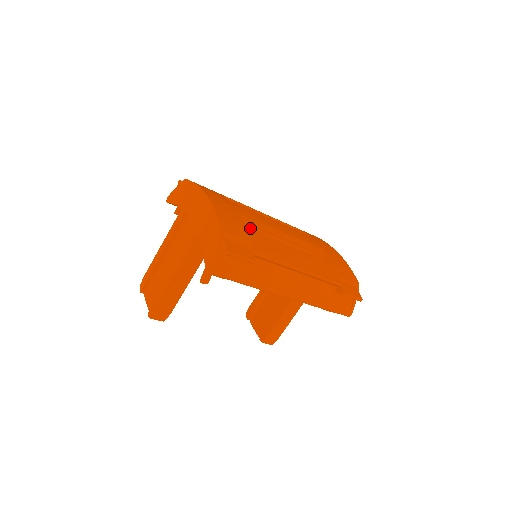
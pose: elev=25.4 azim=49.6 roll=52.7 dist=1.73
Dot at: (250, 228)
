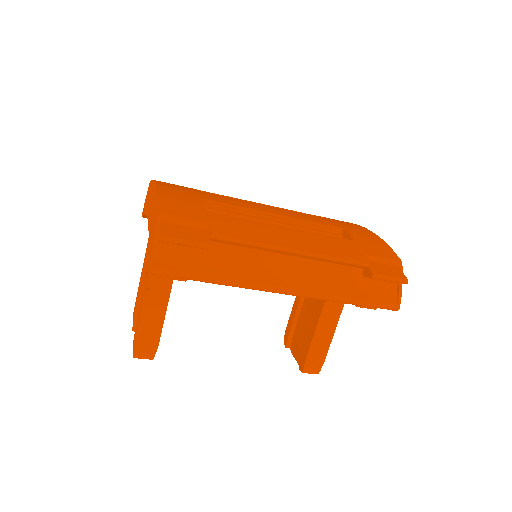
Dot at: occluded
